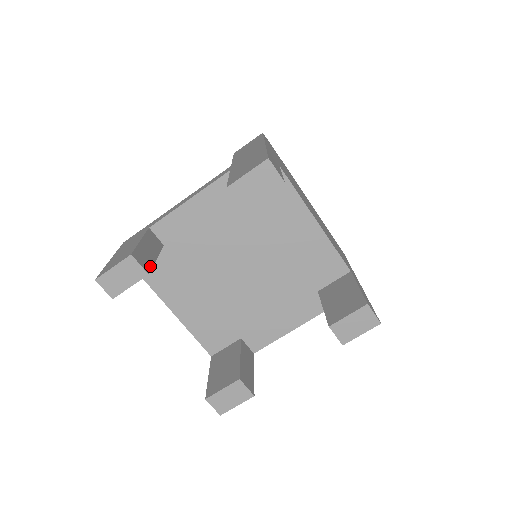
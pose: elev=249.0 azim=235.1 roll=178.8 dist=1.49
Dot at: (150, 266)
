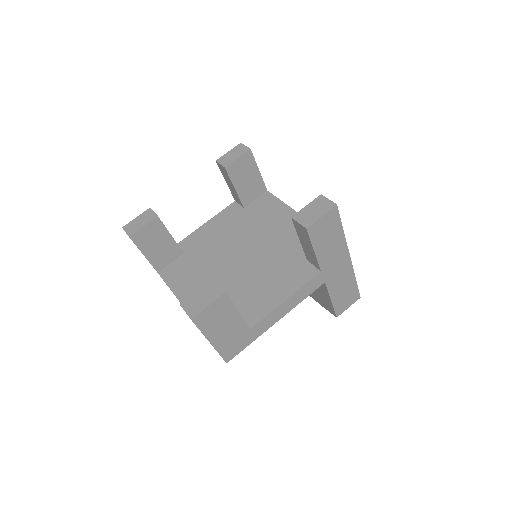
Dot at: (162, 223)
